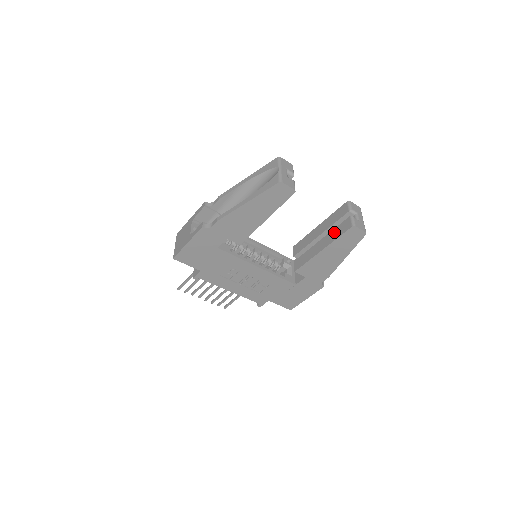
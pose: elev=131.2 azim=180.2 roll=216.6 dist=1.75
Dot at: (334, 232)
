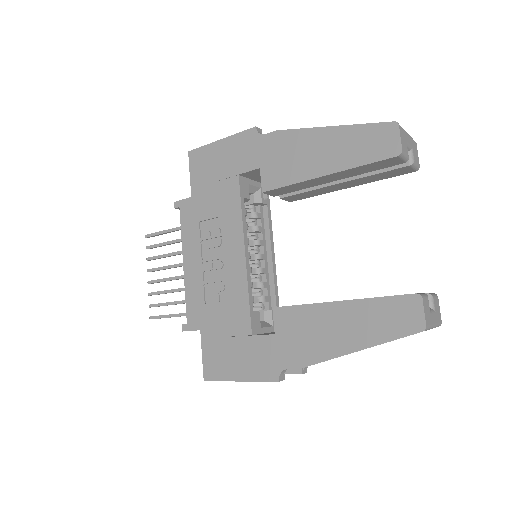
Dot at: occluded
